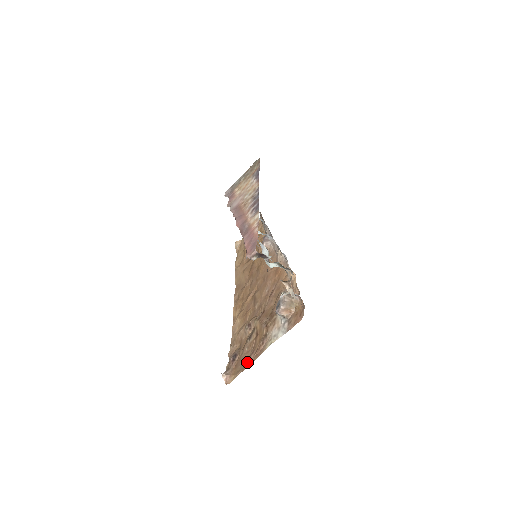
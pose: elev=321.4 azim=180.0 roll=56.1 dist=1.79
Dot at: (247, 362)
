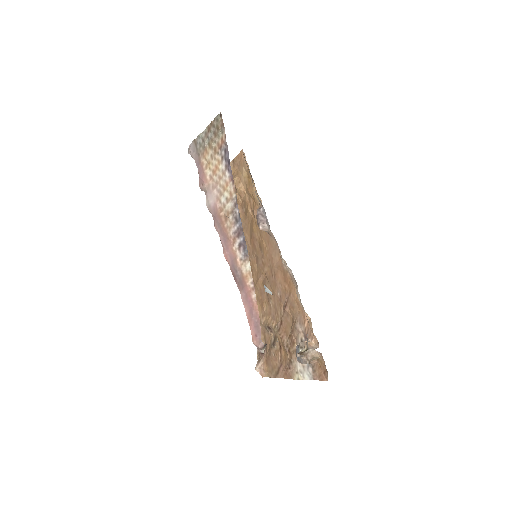
Dot at: (277, 372)
